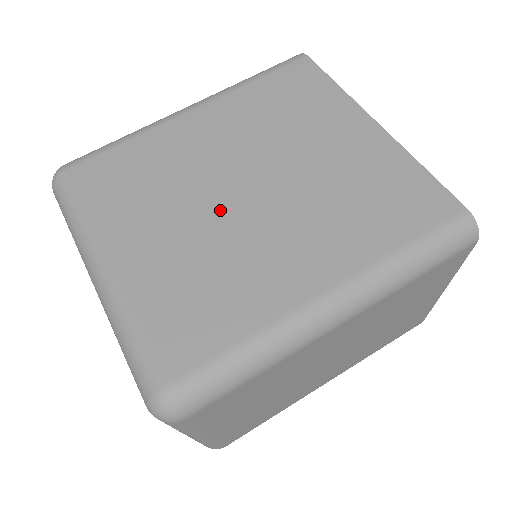
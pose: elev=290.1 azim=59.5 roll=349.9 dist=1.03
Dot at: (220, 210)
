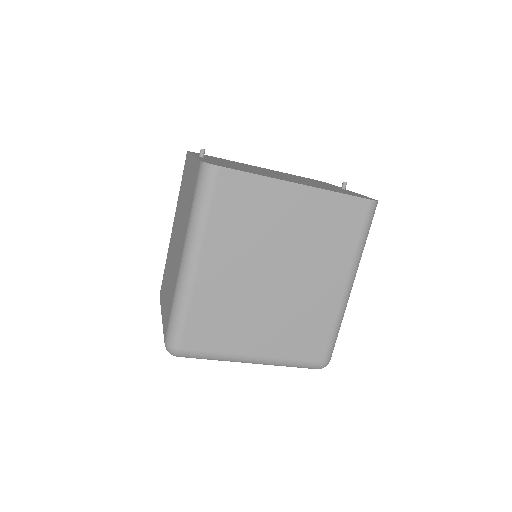
Dot at: (274, 296)
